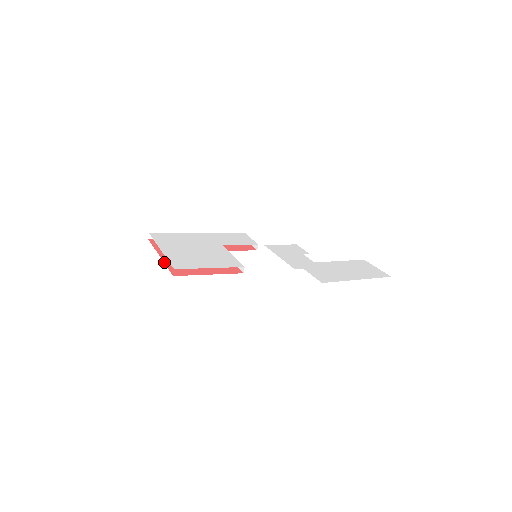
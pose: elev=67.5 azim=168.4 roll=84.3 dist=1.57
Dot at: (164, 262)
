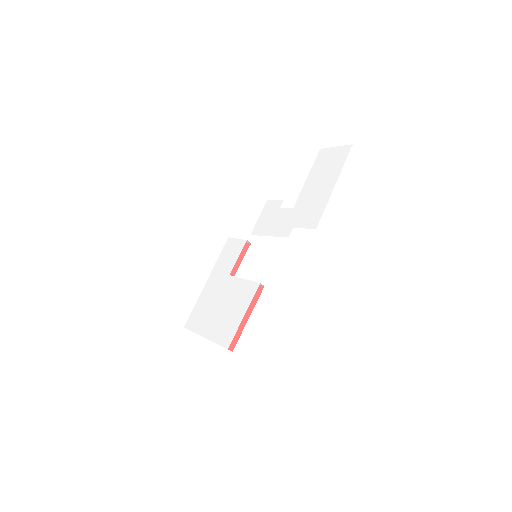
Dot at: occluded
